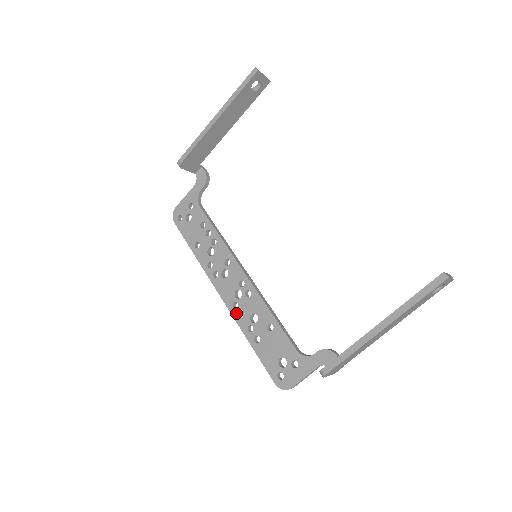
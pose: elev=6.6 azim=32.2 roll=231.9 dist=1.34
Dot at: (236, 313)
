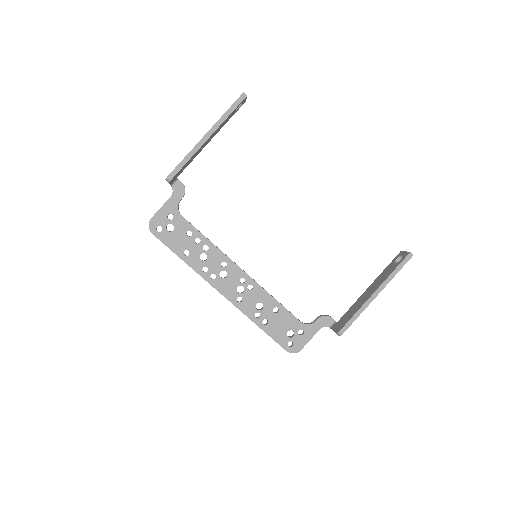
Dot at: (241, 306)
